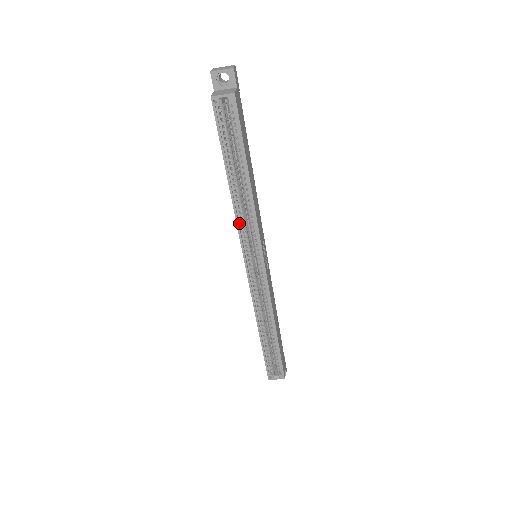
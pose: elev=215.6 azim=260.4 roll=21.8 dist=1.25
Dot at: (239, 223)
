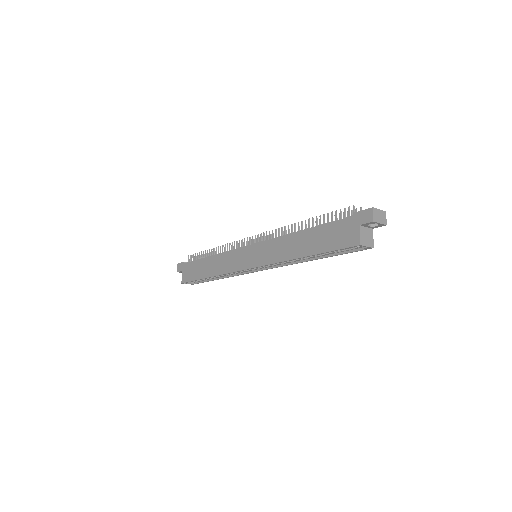
Dot at: (277, 261)
